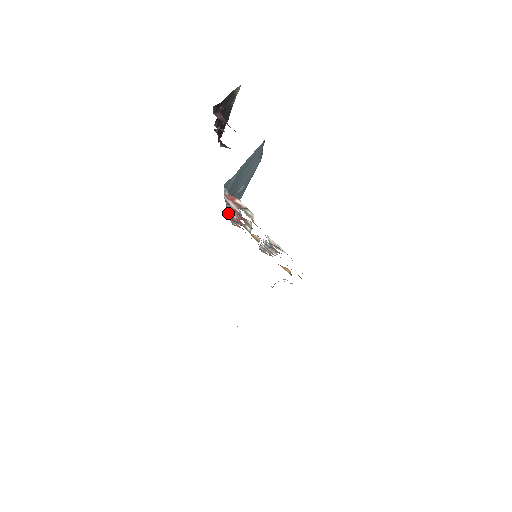
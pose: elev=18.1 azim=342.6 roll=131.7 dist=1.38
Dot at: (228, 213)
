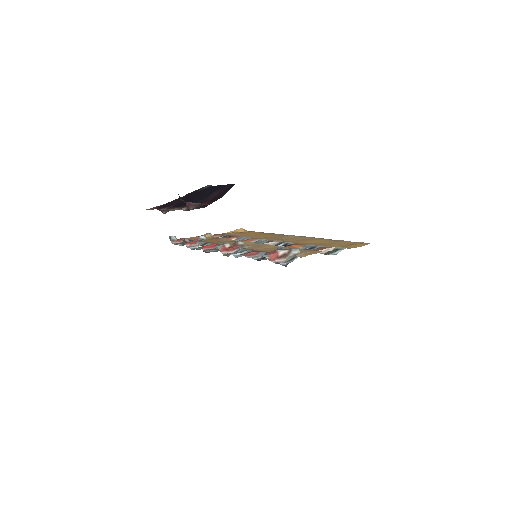
Dot at: (226, 255)
